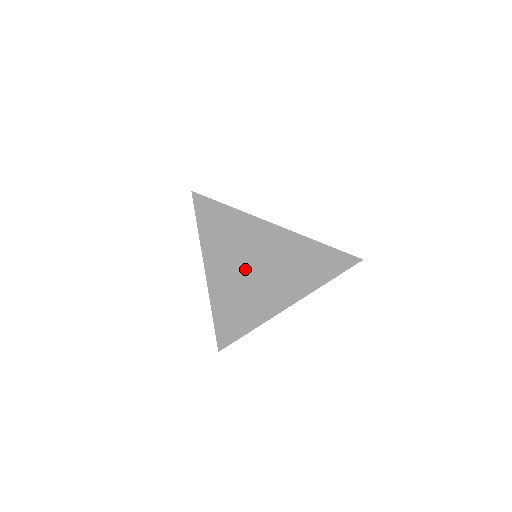
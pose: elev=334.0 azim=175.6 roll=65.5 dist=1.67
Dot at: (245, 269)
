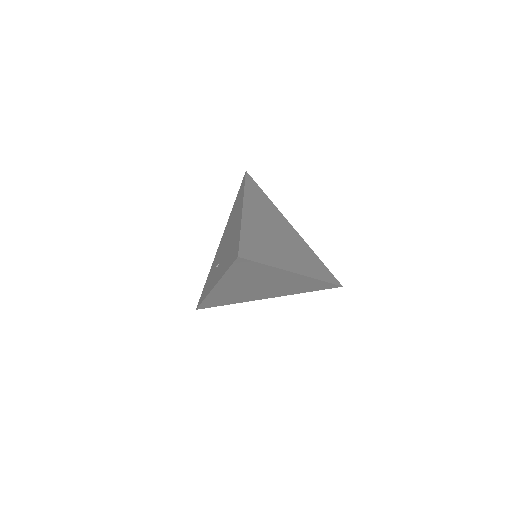
Dot at: (250, 286)
